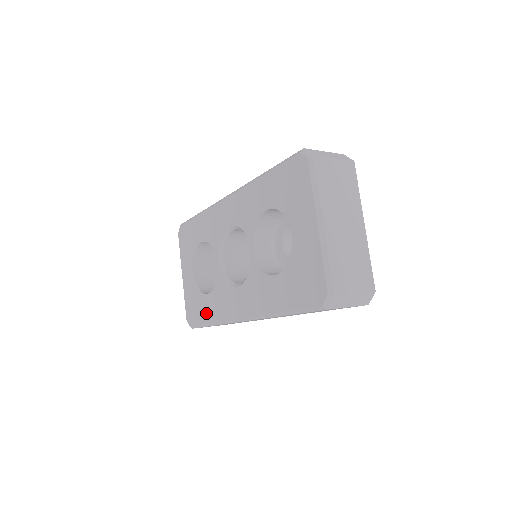
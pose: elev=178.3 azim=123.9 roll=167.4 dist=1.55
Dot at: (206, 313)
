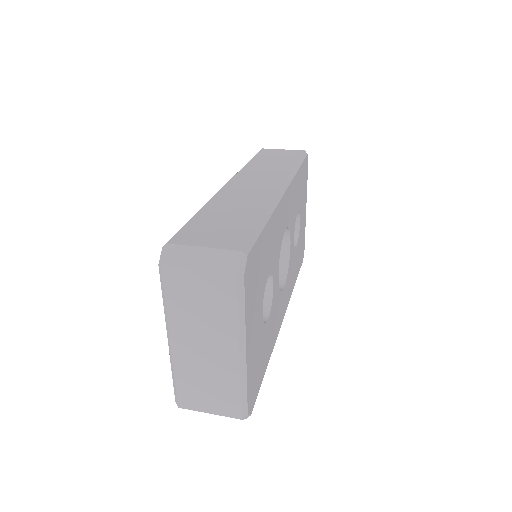
Dot at: occluded
